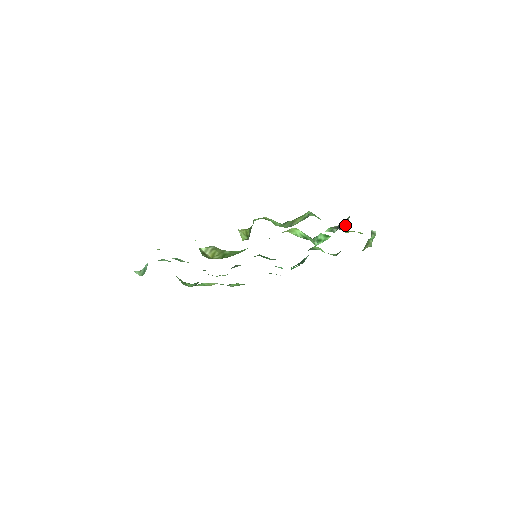
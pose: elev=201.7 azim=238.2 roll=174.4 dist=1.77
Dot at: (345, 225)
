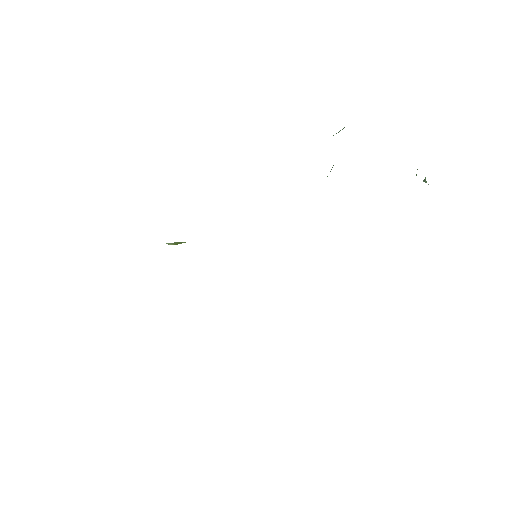
Dot at: occluded
